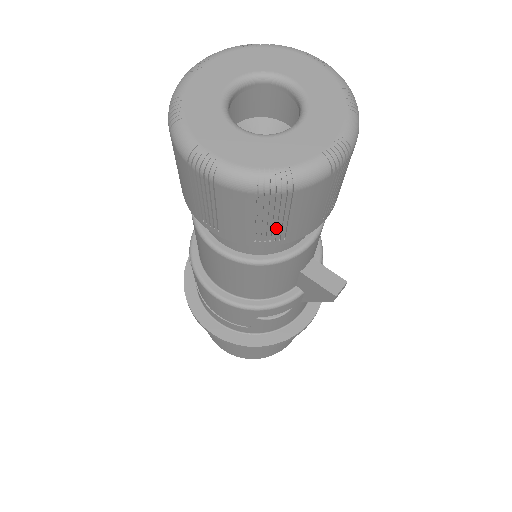
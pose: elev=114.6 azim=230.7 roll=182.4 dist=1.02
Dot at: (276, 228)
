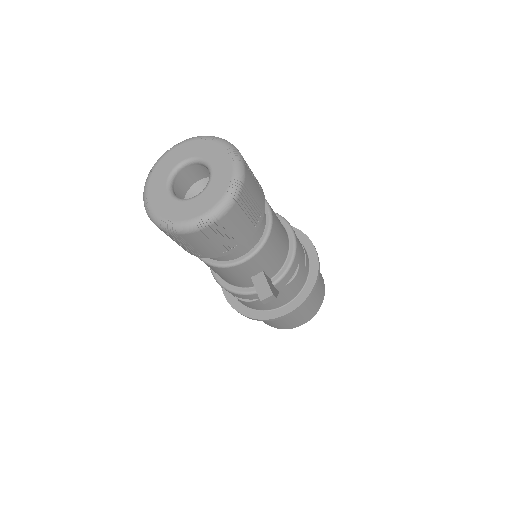
Dot at: (191, 248)
